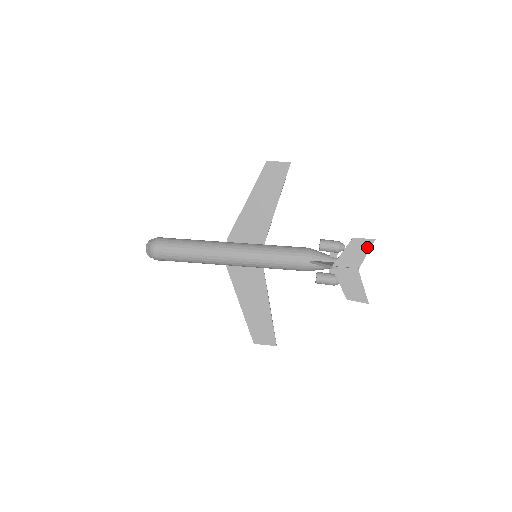
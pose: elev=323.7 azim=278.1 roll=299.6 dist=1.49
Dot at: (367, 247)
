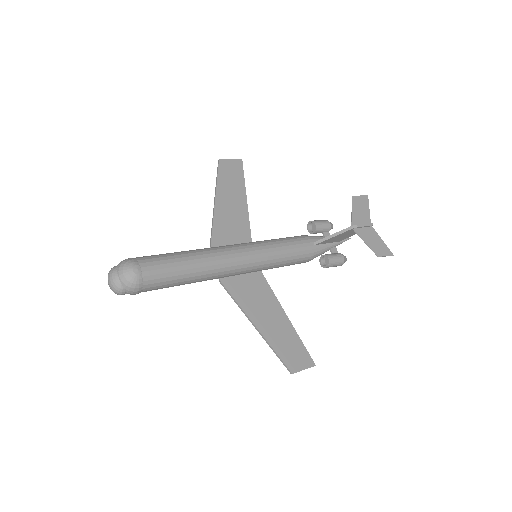
Dot at: (366, 203)
